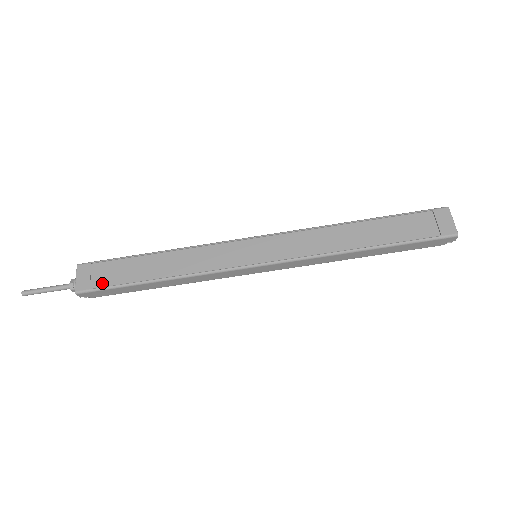
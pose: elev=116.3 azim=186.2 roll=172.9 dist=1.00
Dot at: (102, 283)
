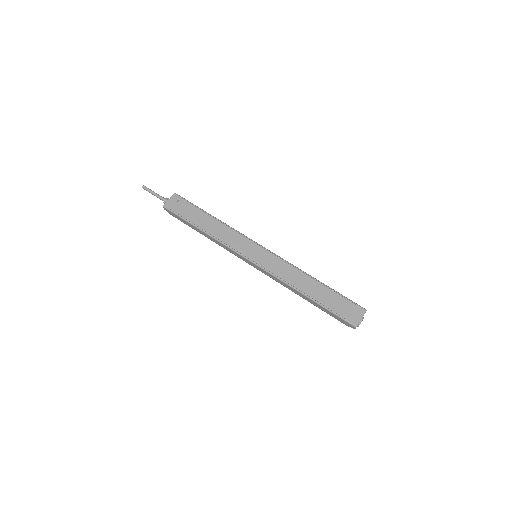
Dot at: (178, 211)
